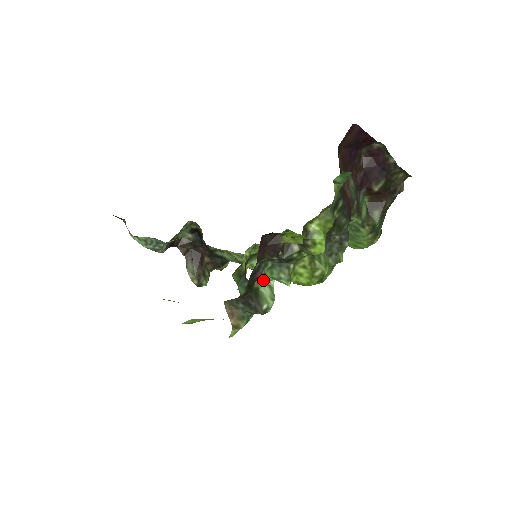
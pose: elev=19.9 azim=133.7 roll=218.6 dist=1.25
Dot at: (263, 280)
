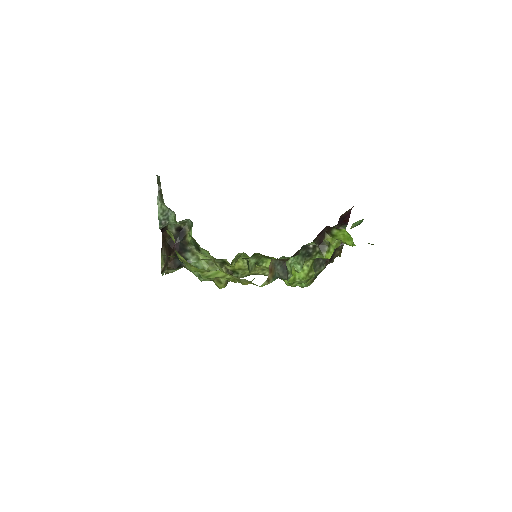
Dot at: (289, 261)
